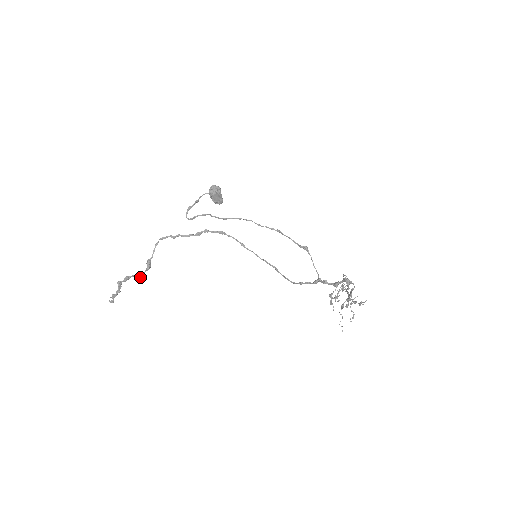
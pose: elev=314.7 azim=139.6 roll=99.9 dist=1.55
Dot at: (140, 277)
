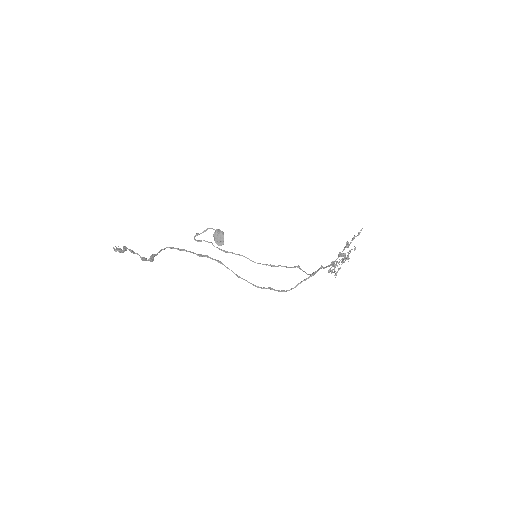
Dot at: (142, 260)
